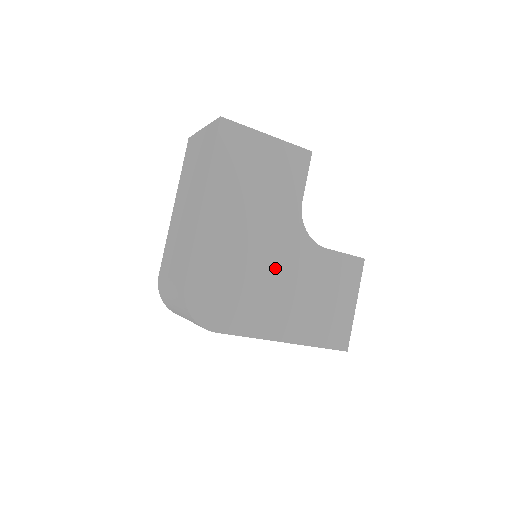
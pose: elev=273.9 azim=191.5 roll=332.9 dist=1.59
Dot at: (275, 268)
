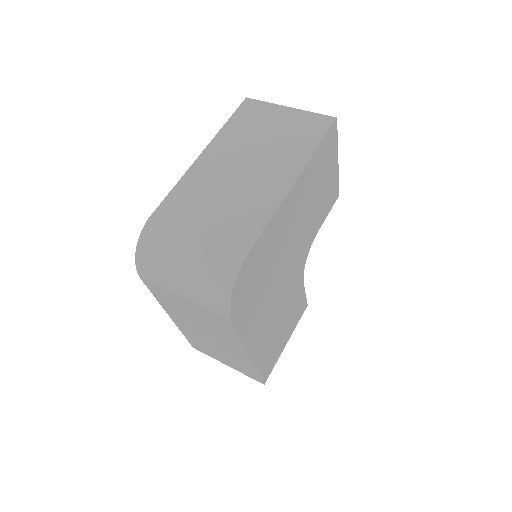
Dot at: (283, 280)
